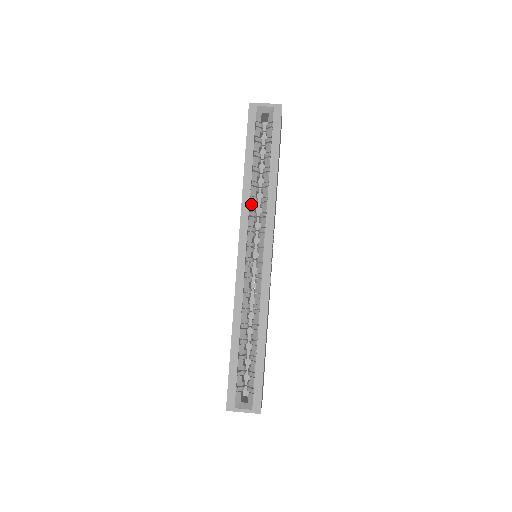
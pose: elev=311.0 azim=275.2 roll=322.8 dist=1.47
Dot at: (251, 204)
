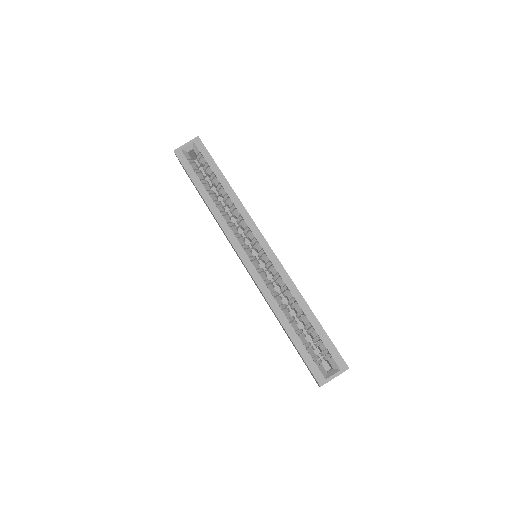
Dot at: (225, 218)
